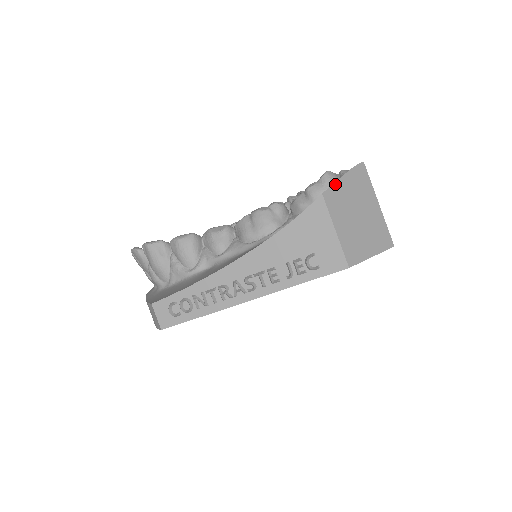
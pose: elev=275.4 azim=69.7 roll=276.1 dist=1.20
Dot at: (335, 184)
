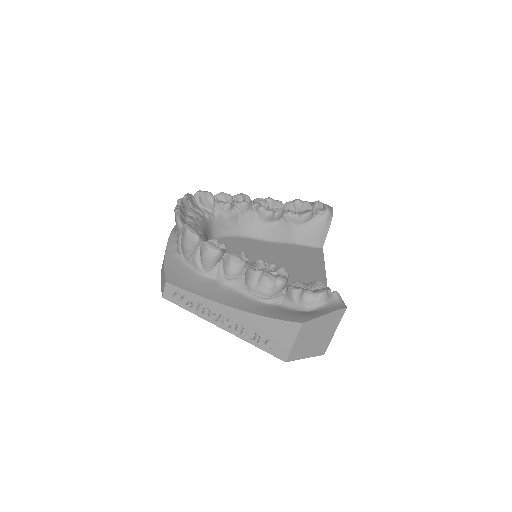
Dot at: (316, 319)
